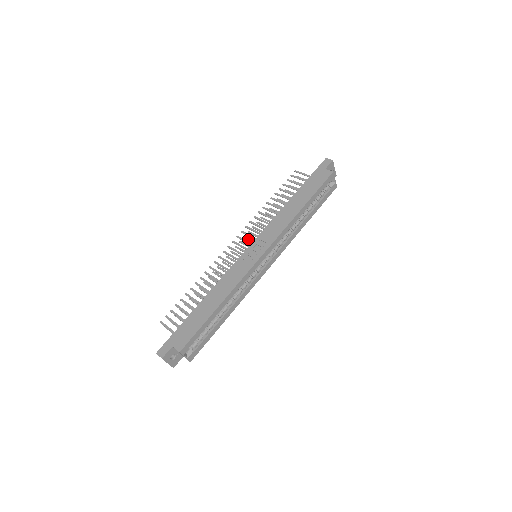
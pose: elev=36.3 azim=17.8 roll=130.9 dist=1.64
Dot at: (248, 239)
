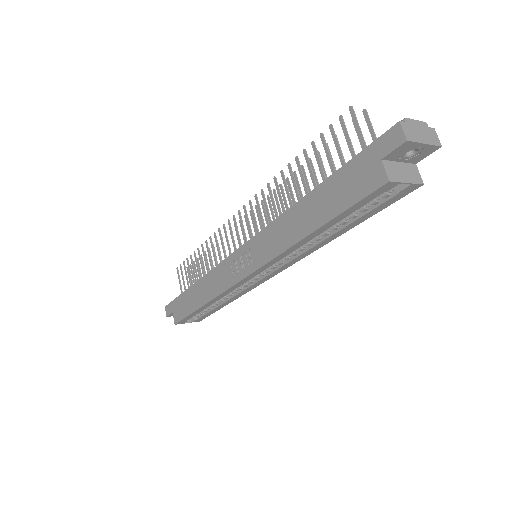
Dot at: (263, 211)
